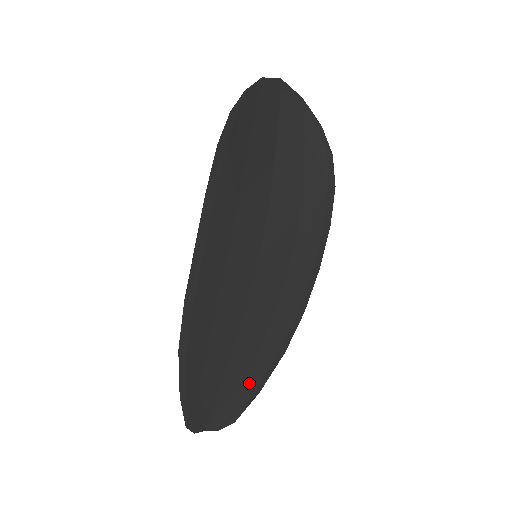
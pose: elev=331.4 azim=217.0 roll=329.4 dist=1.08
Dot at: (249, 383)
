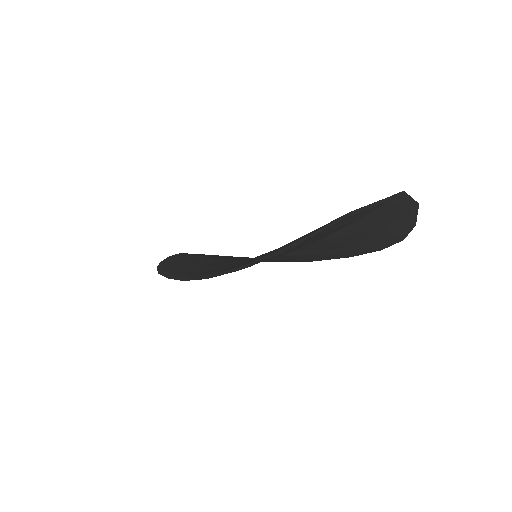
Dot at: occluded
